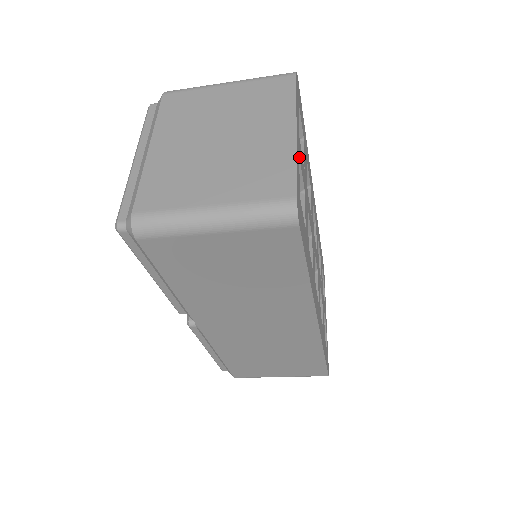
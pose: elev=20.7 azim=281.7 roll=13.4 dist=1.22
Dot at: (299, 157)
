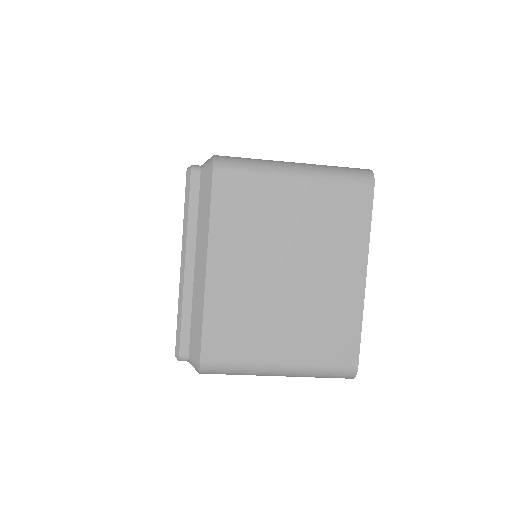
Dot at: occluded
